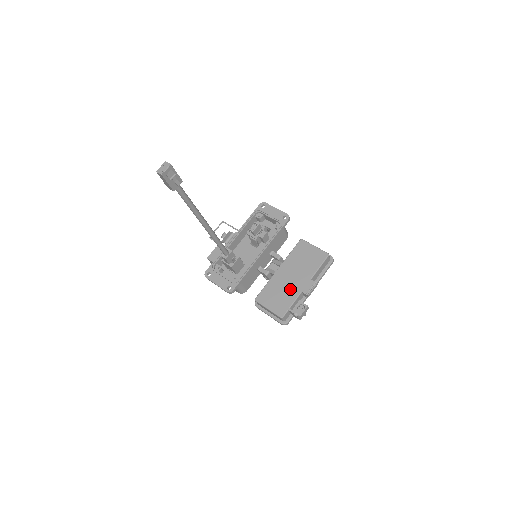
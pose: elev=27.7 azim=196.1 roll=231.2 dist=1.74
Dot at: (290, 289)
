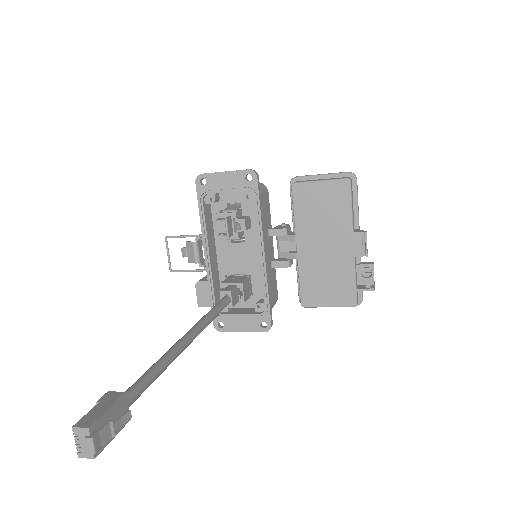
Dot at: (336, 264)
